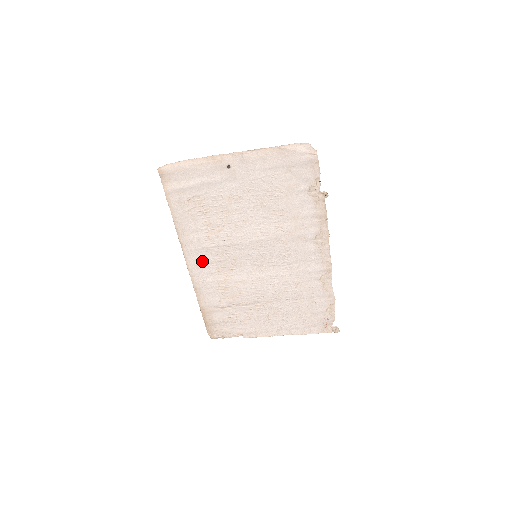
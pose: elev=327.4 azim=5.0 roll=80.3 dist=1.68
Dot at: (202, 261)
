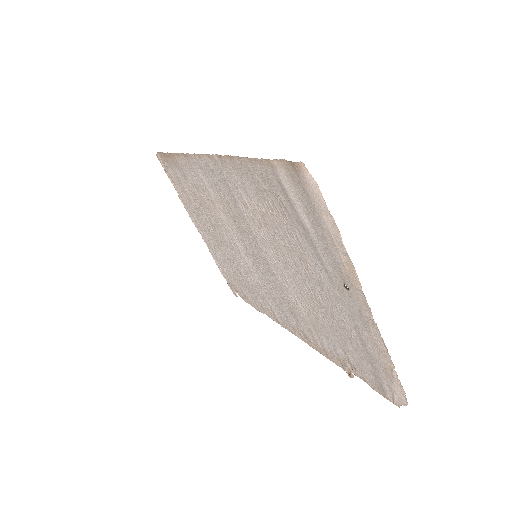
Dot at: (218, 180)
